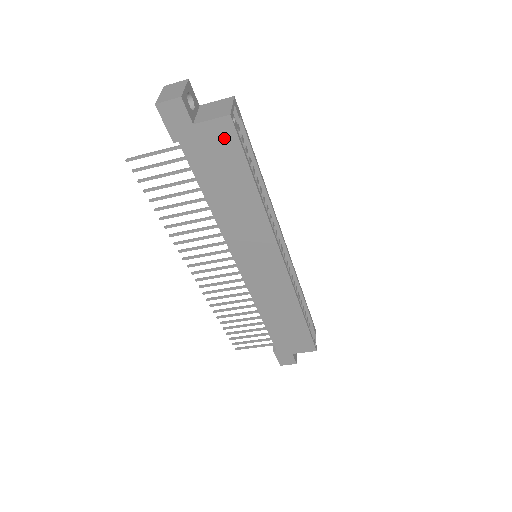
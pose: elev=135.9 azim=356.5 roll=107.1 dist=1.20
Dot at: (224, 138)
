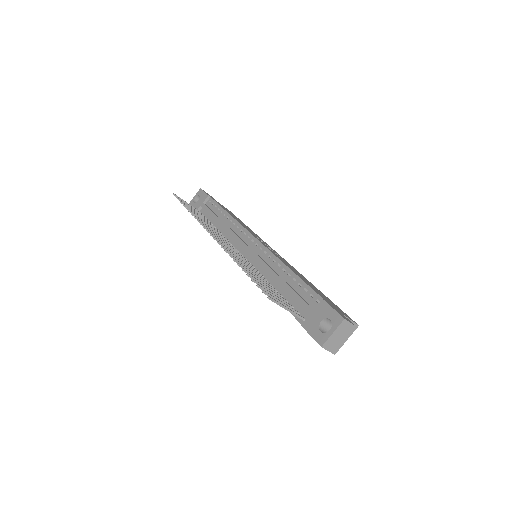
Dot at: occluded
